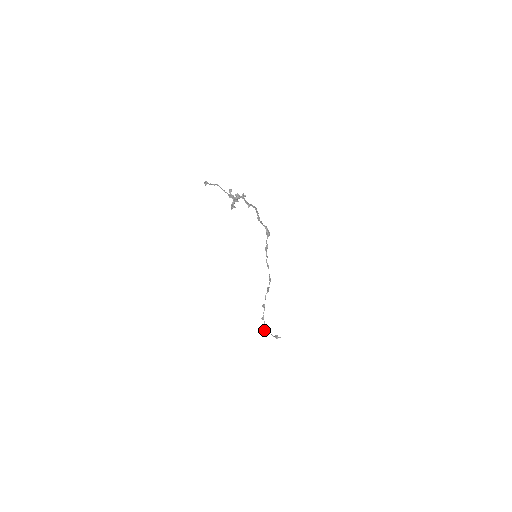
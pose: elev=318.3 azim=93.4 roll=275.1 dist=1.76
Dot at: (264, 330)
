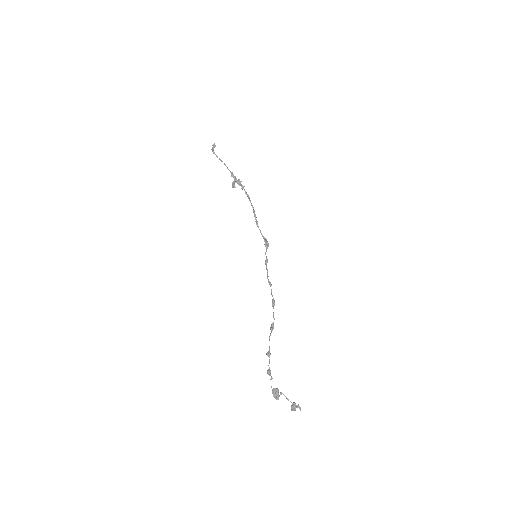
Dot at: (272, 389)
